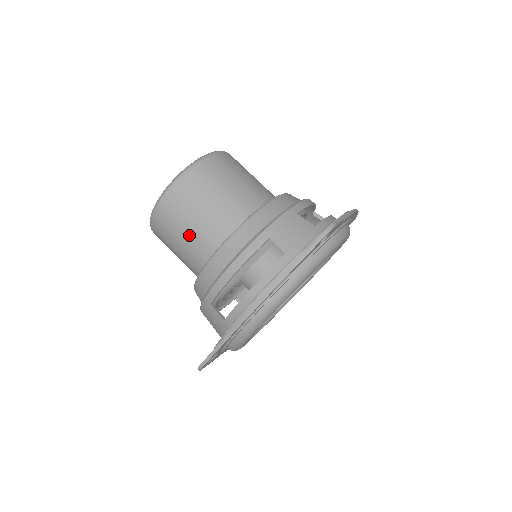
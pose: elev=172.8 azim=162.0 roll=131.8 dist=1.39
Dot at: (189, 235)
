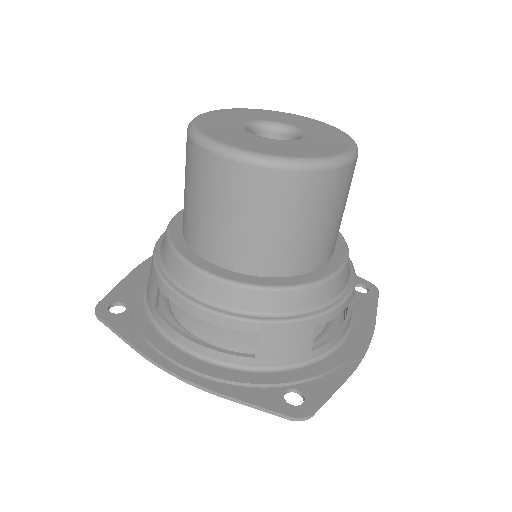
Dot at: (206, 216)
